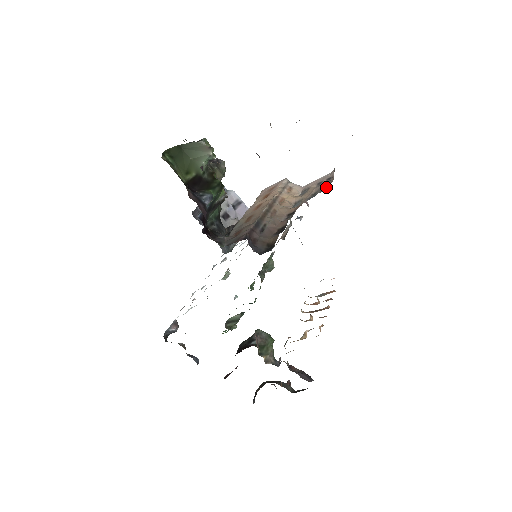
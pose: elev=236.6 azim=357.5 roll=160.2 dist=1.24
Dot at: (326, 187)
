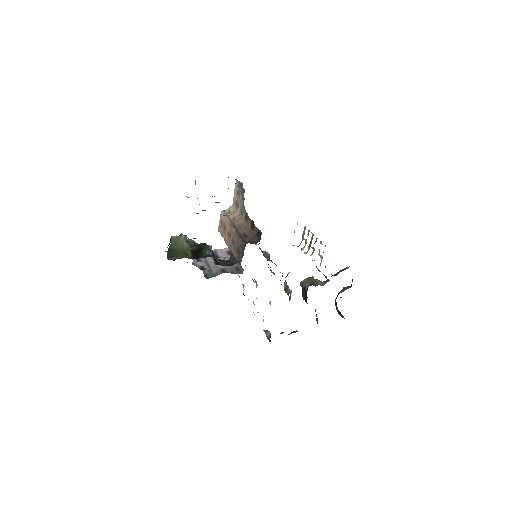
Dot at: occluded
